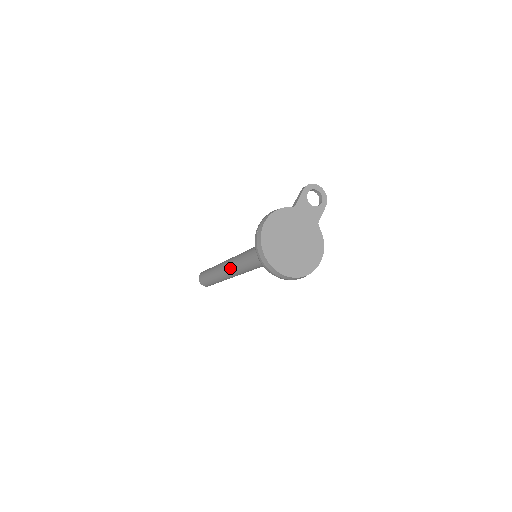
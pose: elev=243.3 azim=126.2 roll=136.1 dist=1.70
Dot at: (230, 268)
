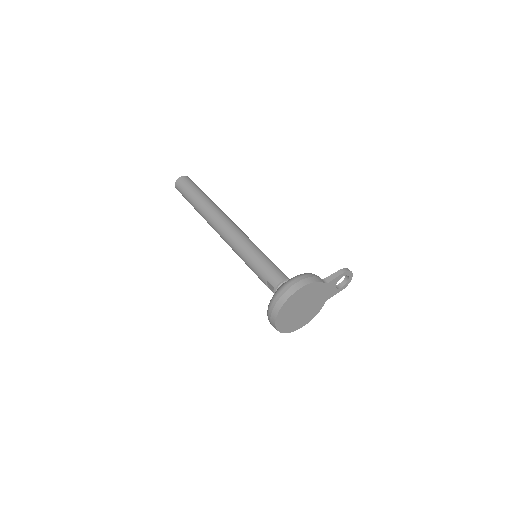
Dot at: (224, 233)
